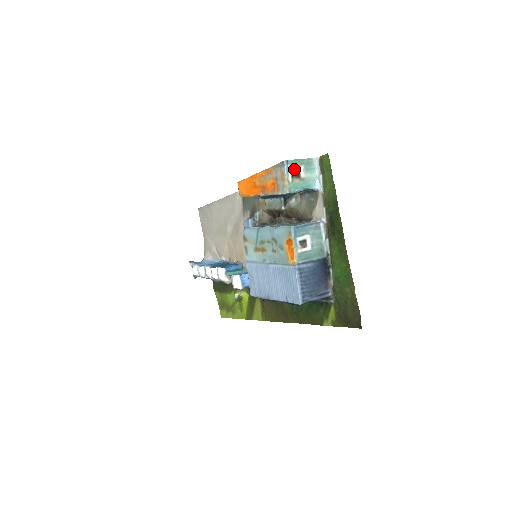
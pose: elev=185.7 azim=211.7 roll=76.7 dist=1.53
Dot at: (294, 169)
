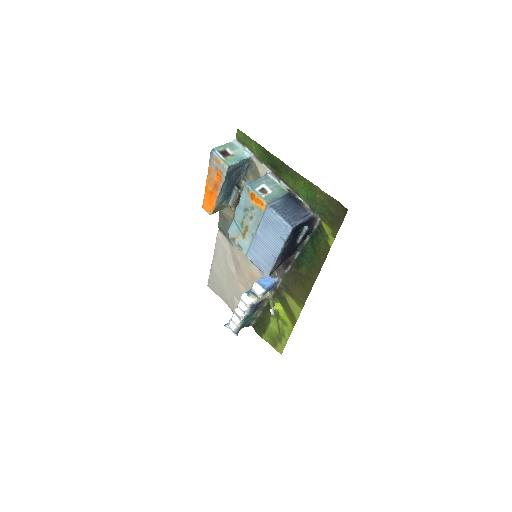
Dot at: (222, 152)
